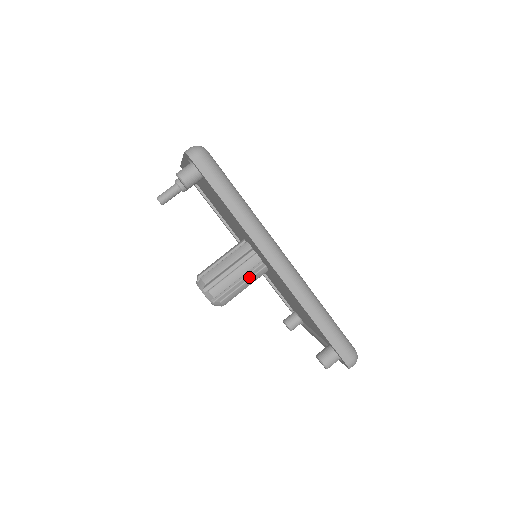
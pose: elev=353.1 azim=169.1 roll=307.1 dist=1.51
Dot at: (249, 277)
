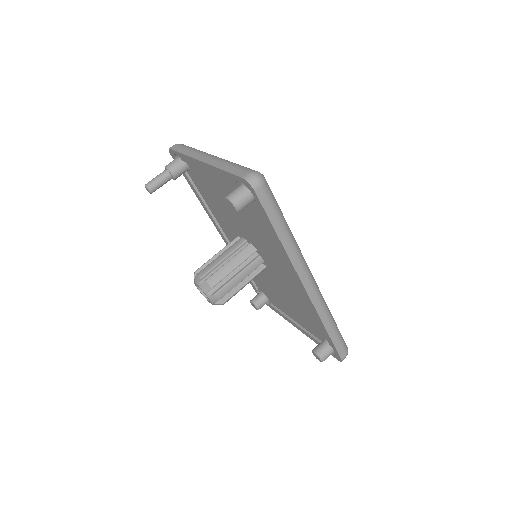
Dot at: (250, 278)
